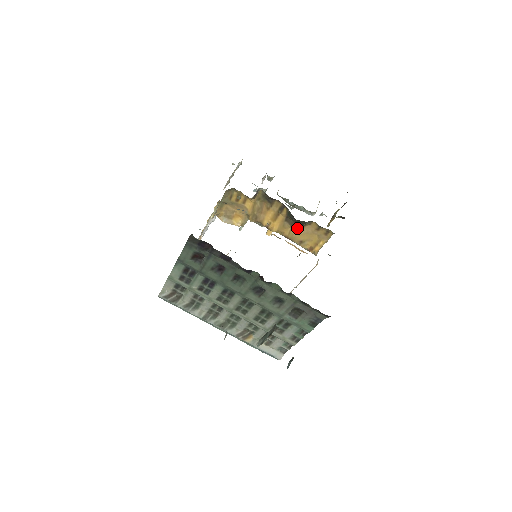
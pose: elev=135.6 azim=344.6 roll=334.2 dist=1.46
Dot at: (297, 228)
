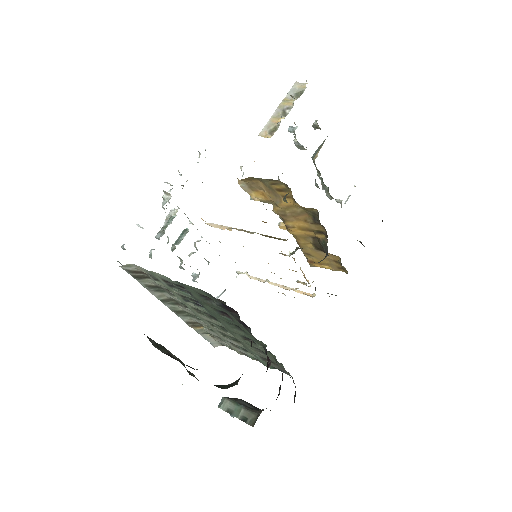
Dot at: (317, 248)
